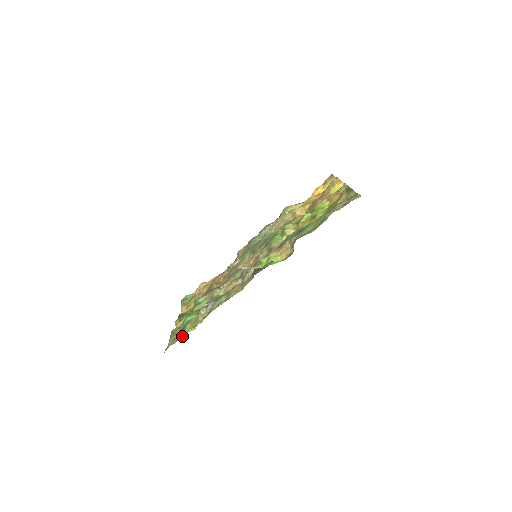
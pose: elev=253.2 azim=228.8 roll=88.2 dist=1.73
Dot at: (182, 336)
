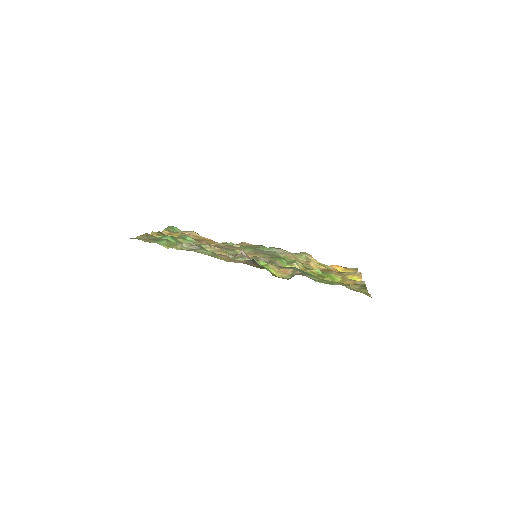
Dot at: (153, 242)
